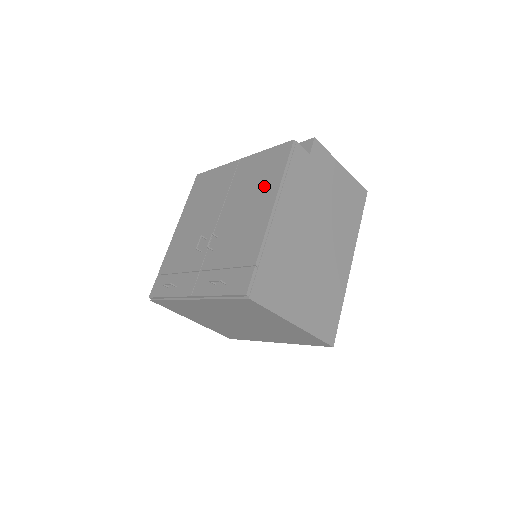
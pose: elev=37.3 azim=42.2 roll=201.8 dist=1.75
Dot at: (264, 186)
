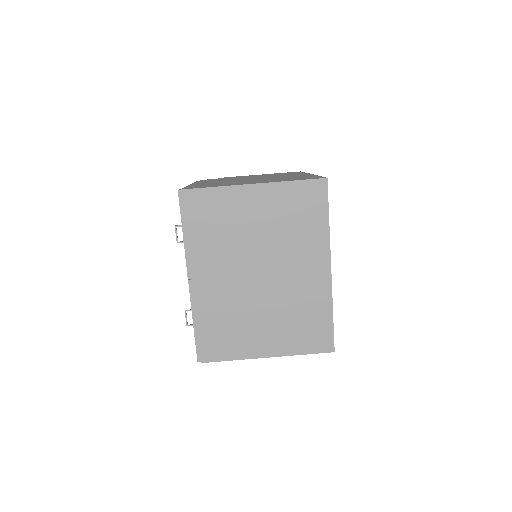
Dot at: occluded
